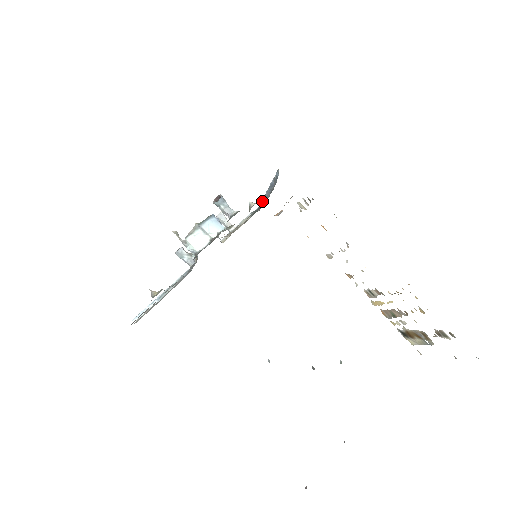
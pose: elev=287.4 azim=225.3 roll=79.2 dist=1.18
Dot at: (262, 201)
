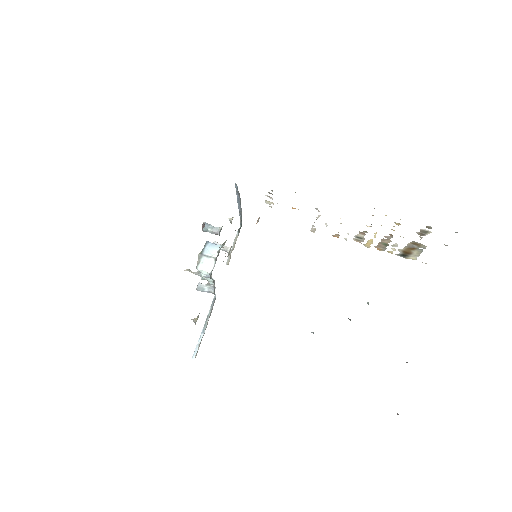
Dot at: (240, 218)
